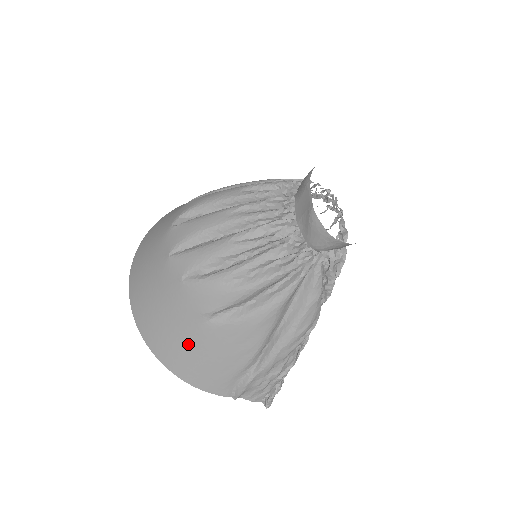
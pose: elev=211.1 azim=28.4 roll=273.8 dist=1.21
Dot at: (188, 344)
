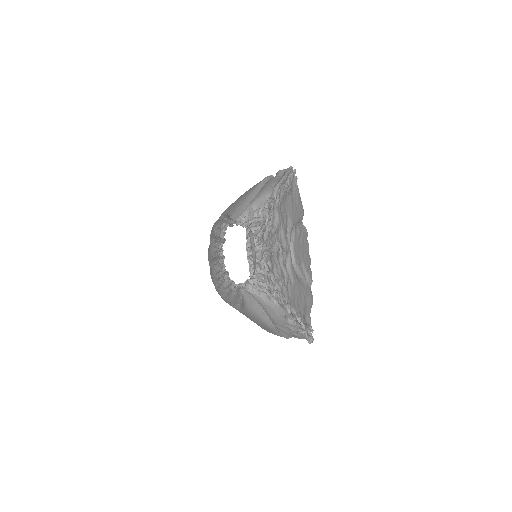
Dot at: occluded
